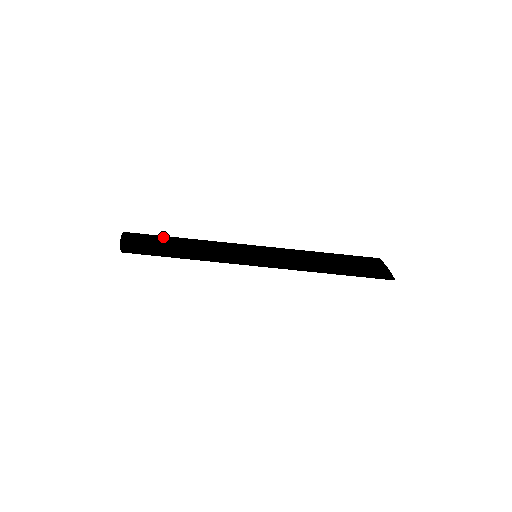
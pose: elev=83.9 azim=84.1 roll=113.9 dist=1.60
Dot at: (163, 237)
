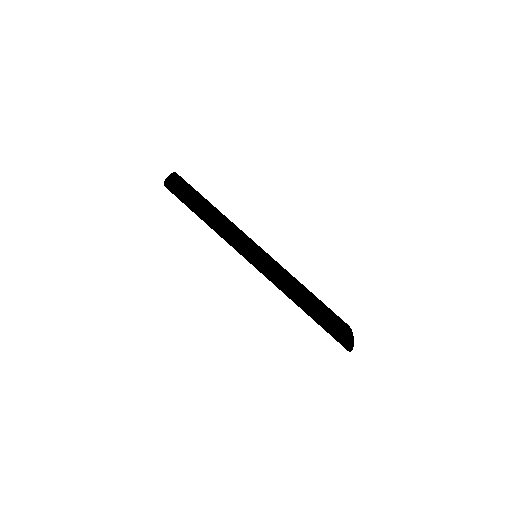
Dot at: occluded
